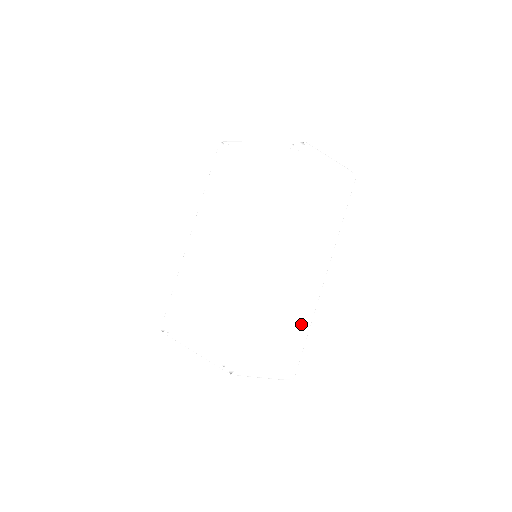
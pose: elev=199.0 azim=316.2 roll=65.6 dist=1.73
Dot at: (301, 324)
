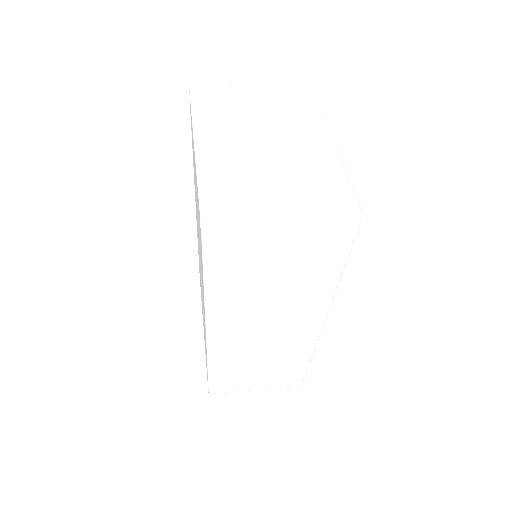
Dot at: (293, 360)
